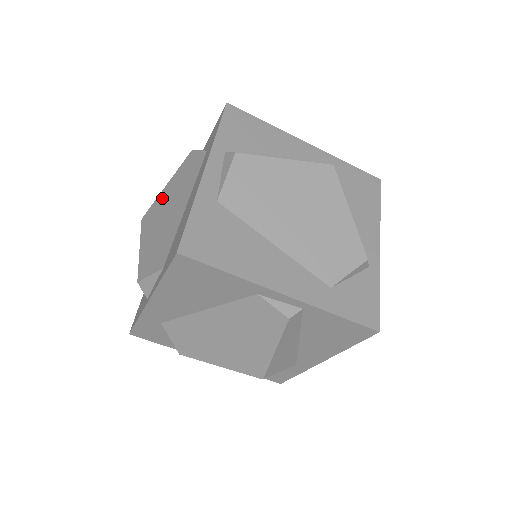
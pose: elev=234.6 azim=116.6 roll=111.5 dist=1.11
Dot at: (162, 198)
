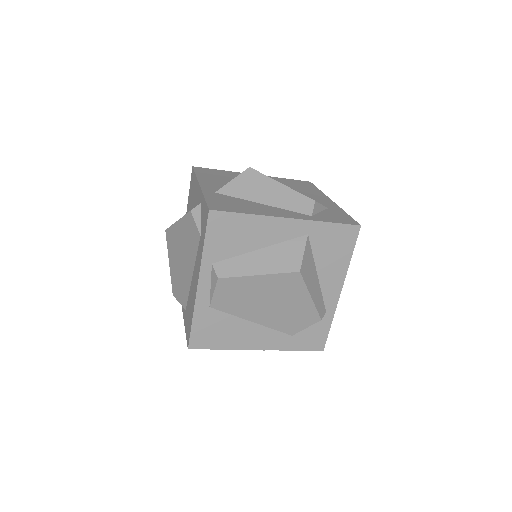
Dot at: (176, 233)
